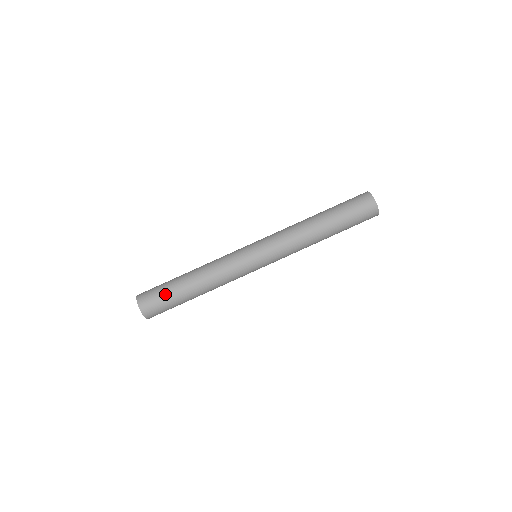
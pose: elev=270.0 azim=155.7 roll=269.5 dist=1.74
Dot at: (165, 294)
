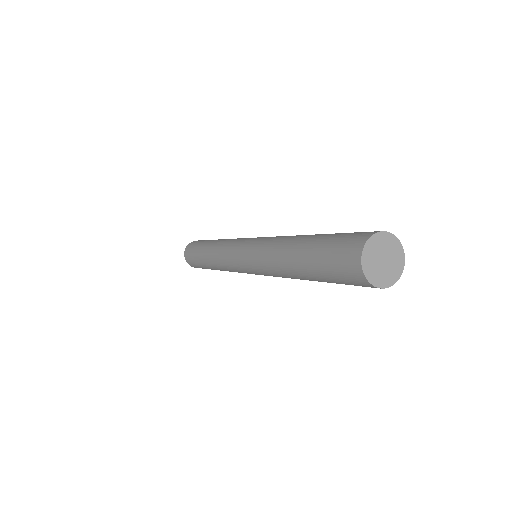
Dot at: (198, 265)
